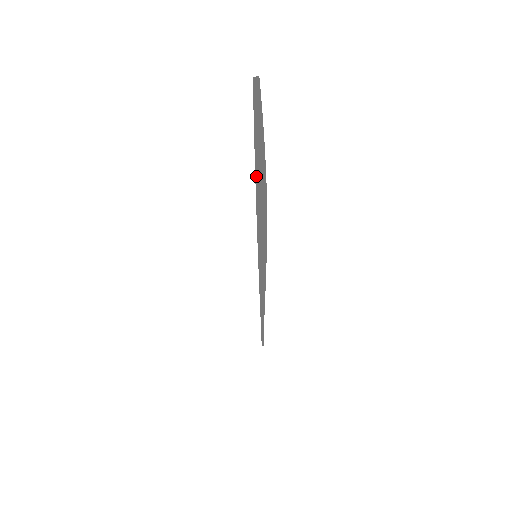
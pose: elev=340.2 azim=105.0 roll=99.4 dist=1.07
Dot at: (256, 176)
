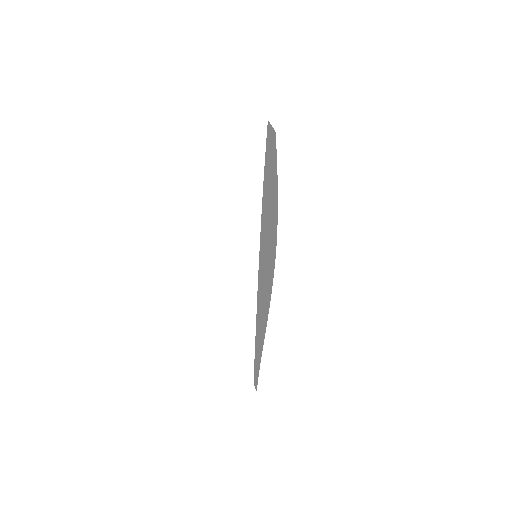
Dot at: (264, 190)
